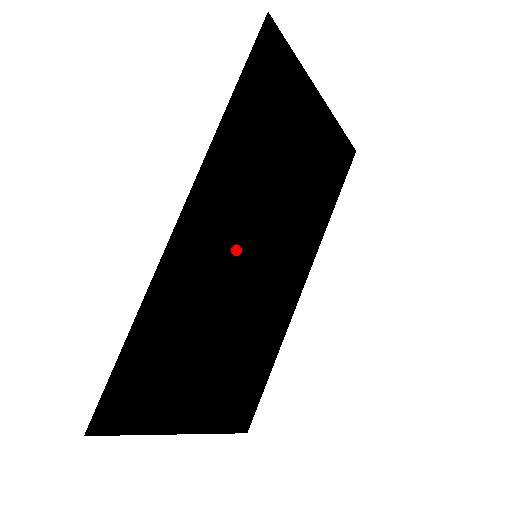
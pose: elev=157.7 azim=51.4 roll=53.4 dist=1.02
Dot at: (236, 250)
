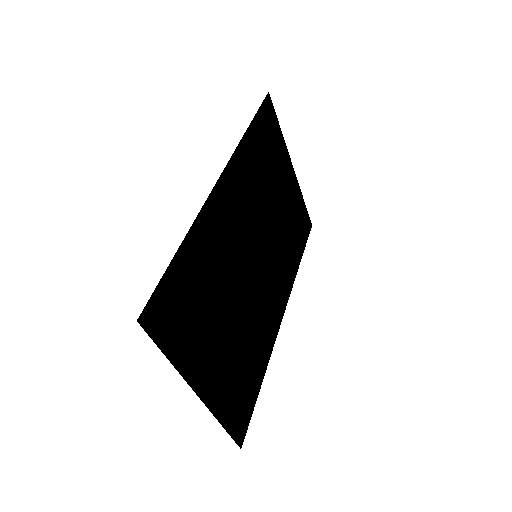
Dot at: (245, 239)
